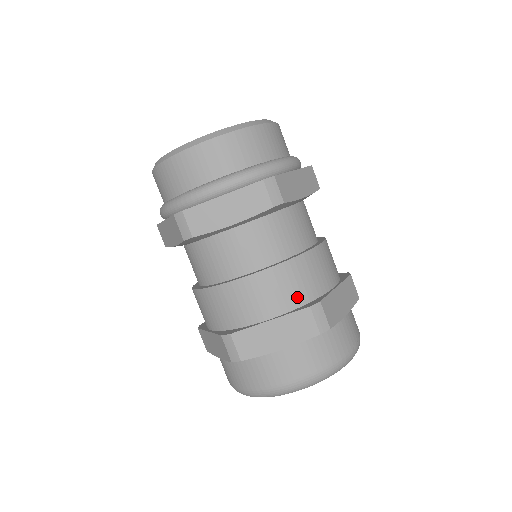
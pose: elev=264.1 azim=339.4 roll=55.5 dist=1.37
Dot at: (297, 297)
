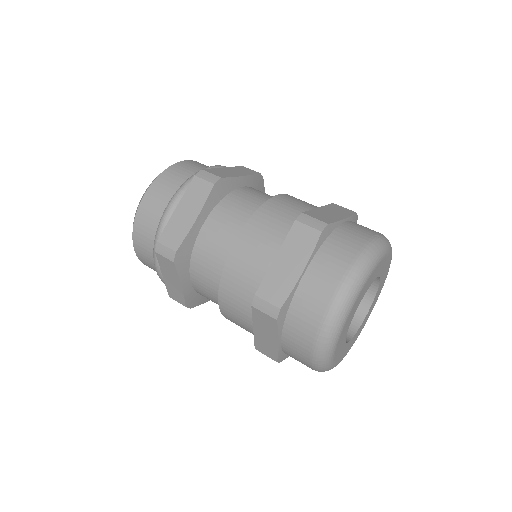
Dot at: (284, 227)
